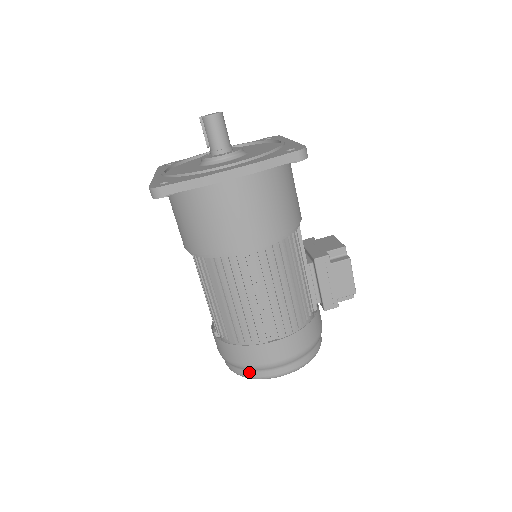
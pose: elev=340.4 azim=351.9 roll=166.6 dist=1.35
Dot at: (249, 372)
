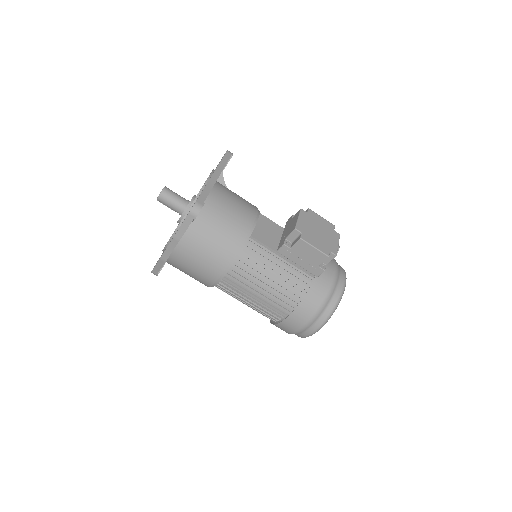
Dot at: occluded
